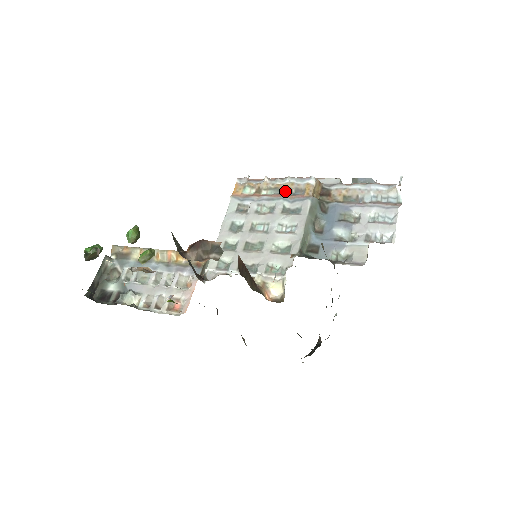
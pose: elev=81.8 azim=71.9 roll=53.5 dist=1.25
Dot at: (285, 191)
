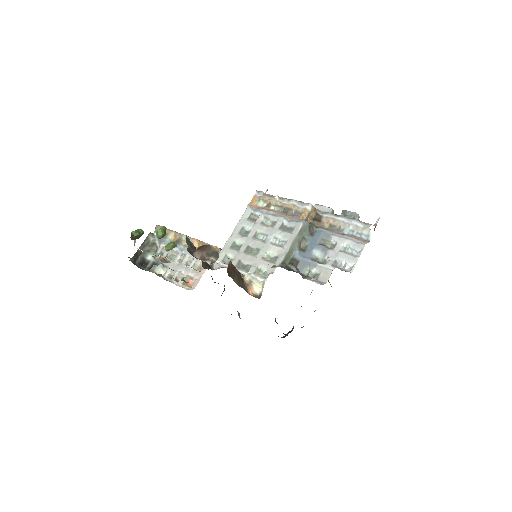
Dot at: (287, 211)
